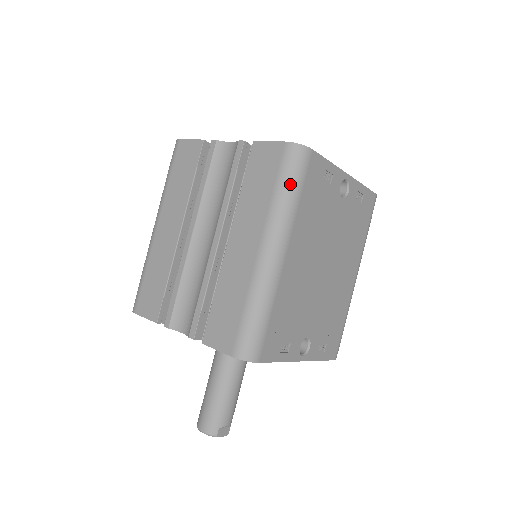
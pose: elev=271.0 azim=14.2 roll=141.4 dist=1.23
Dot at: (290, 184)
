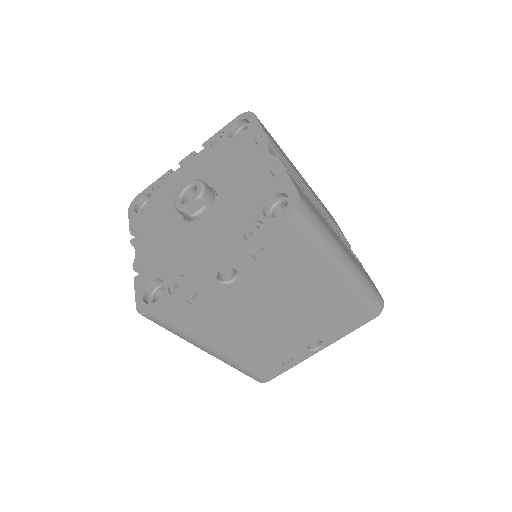
Dot at: occluded
